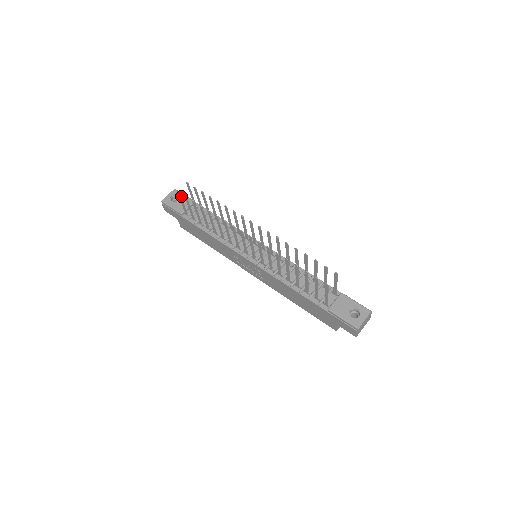
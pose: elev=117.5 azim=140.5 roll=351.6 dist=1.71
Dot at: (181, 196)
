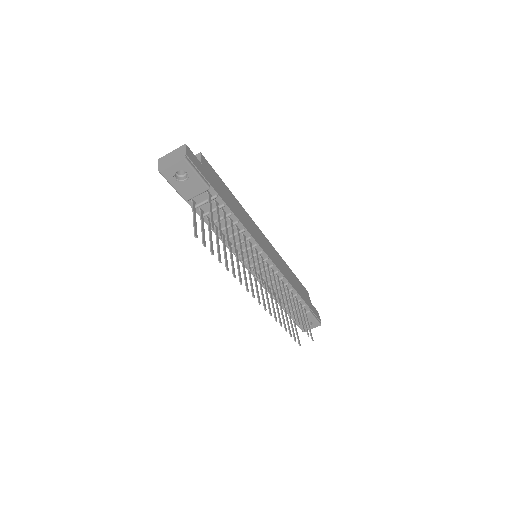
Dot at: (192, 176)
